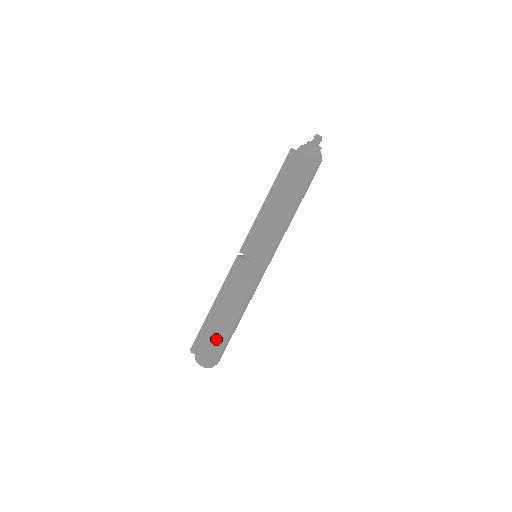
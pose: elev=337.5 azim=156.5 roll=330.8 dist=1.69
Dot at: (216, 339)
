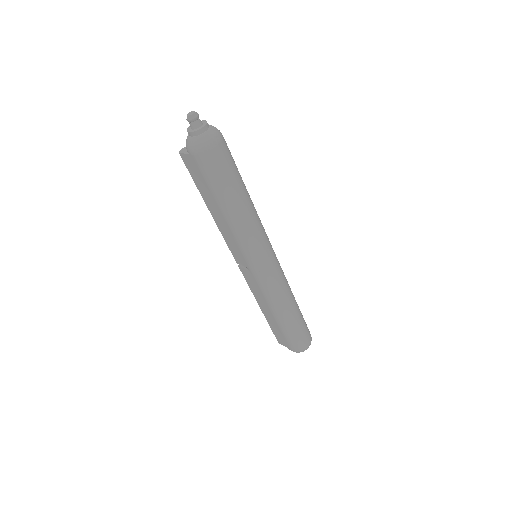
Dot at: (283, 334)
